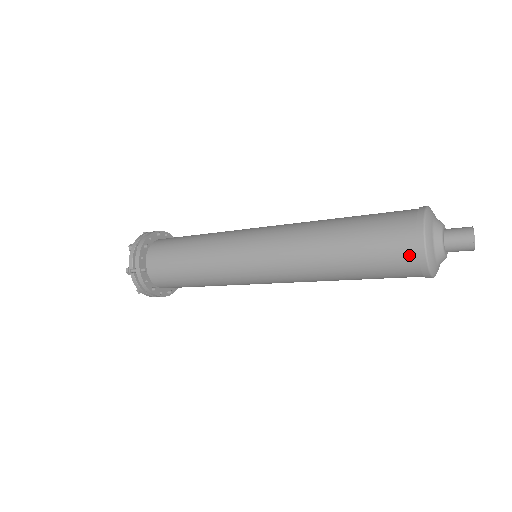
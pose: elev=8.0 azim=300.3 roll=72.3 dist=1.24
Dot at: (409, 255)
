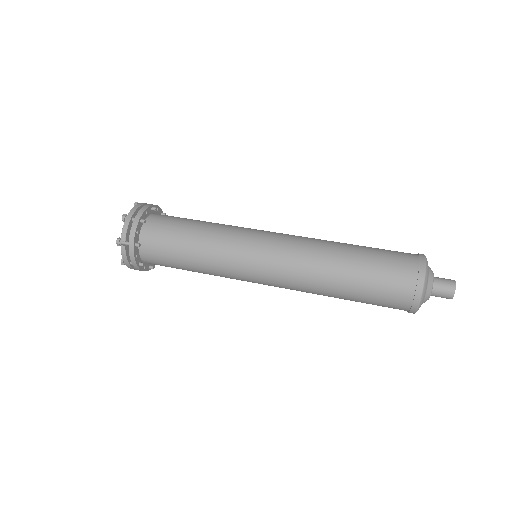
Dot at: (406, 295)
